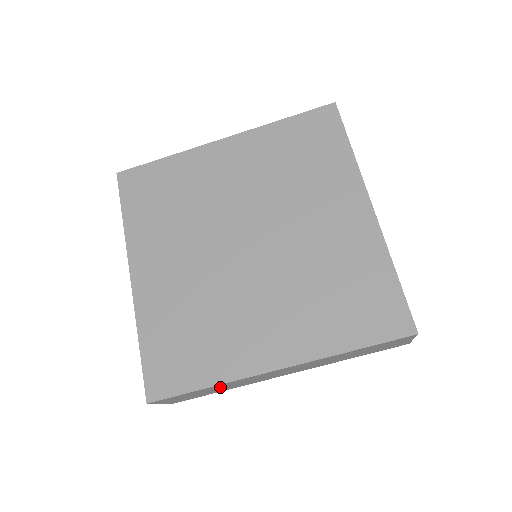
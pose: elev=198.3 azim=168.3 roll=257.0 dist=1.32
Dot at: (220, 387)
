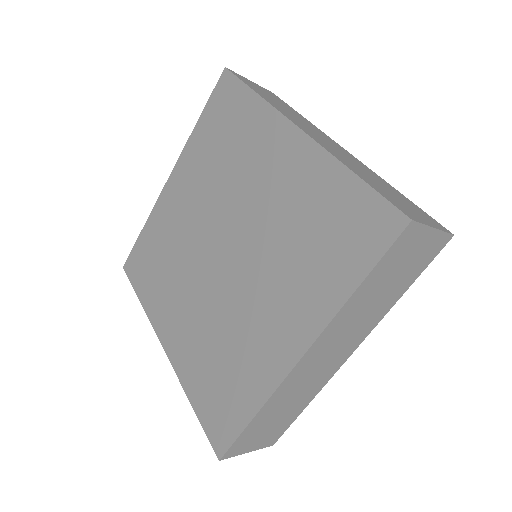
Dot at: occluded
